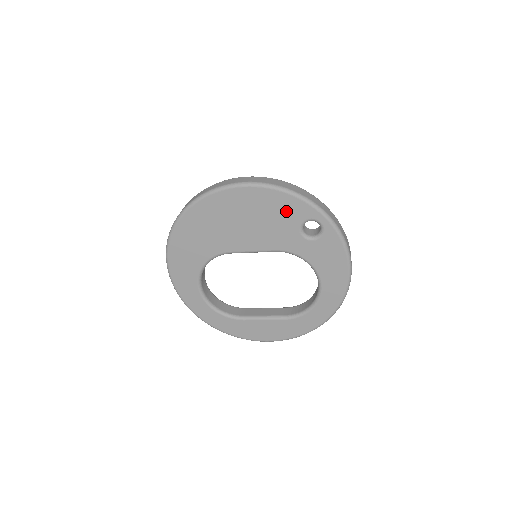
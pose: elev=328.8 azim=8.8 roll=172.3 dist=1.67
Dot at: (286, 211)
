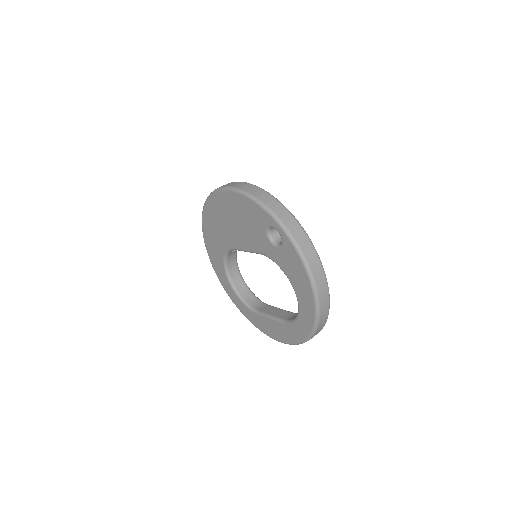
Dot at: (254, 216)
